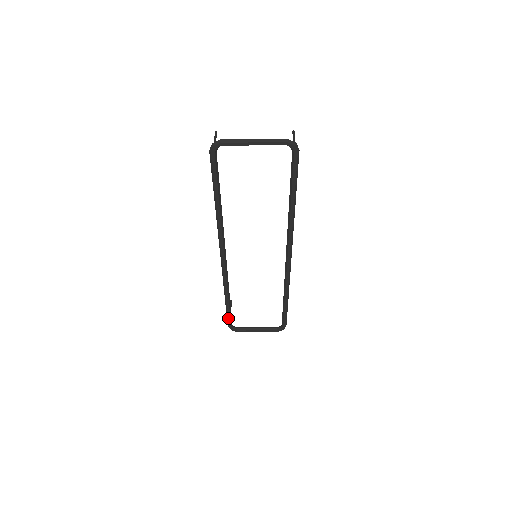
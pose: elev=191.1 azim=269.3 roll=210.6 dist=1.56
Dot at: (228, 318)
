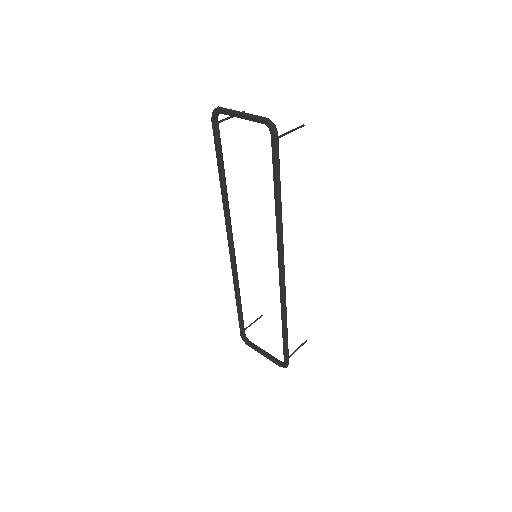
Dot at: (239, 323)
